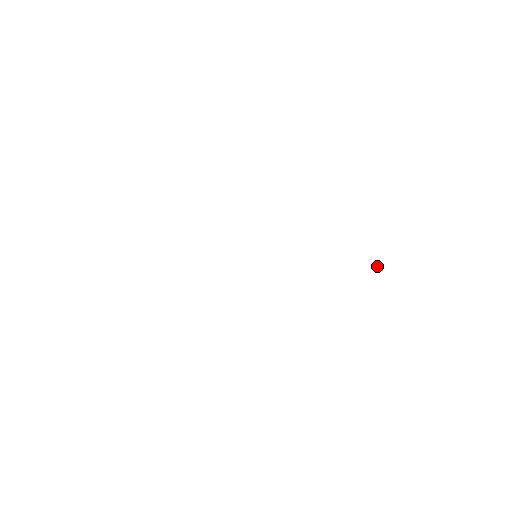
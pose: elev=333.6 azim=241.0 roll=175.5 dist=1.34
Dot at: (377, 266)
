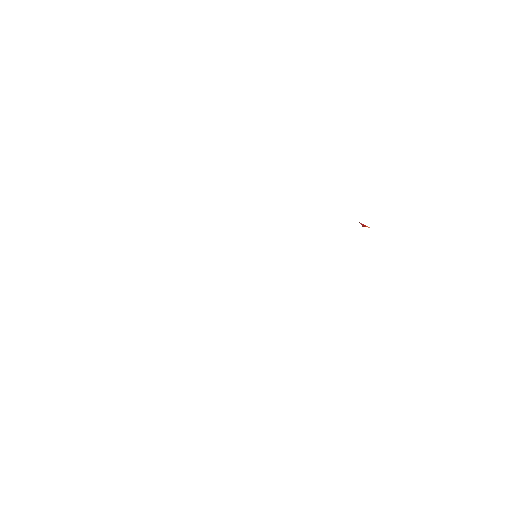
Dot at: (360, 223)
